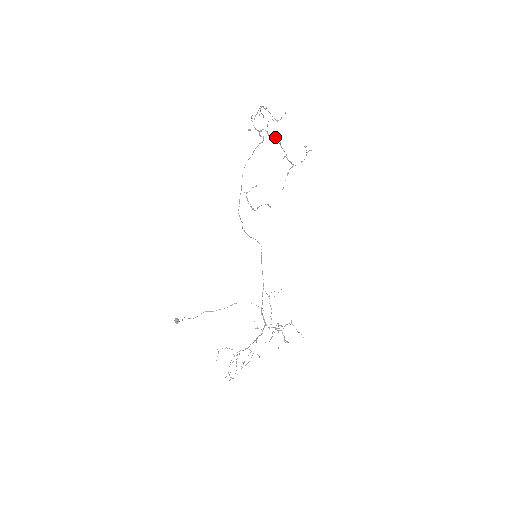
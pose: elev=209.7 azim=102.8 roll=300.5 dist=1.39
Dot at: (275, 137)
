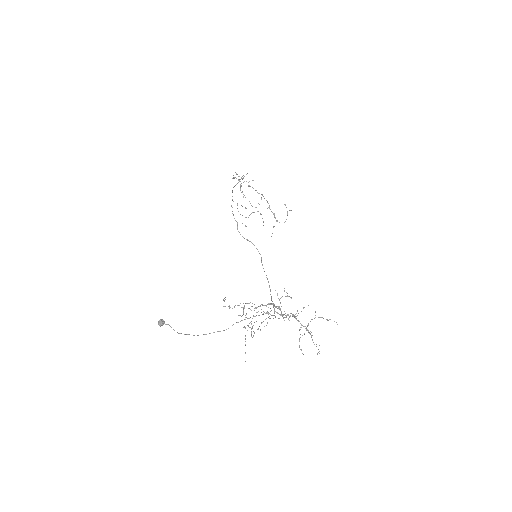
Dot at: occluded
